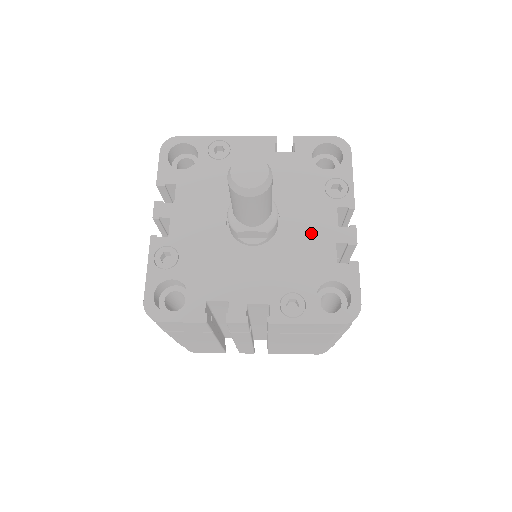
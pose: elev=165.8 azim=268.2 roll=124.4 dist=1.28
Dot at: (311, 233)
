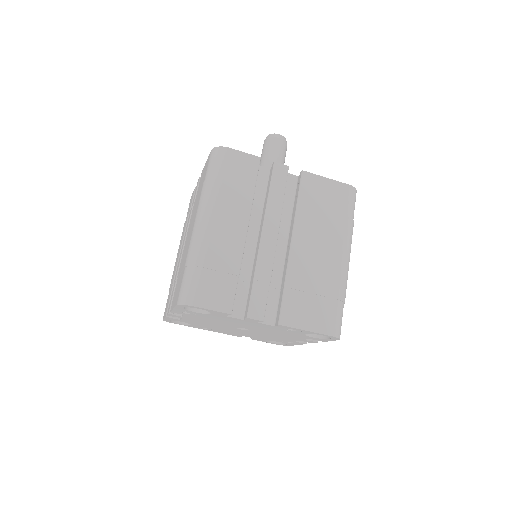
Dot at: occluded
